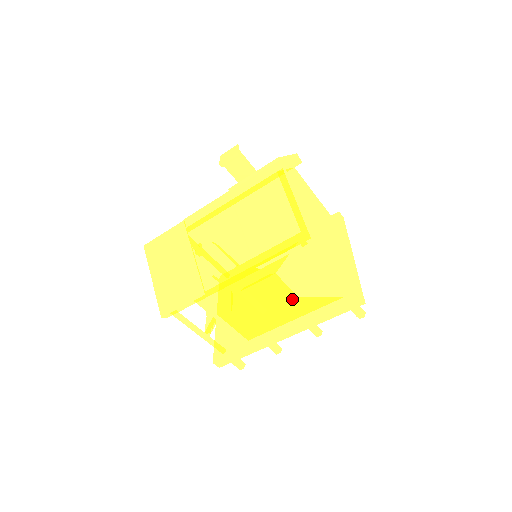
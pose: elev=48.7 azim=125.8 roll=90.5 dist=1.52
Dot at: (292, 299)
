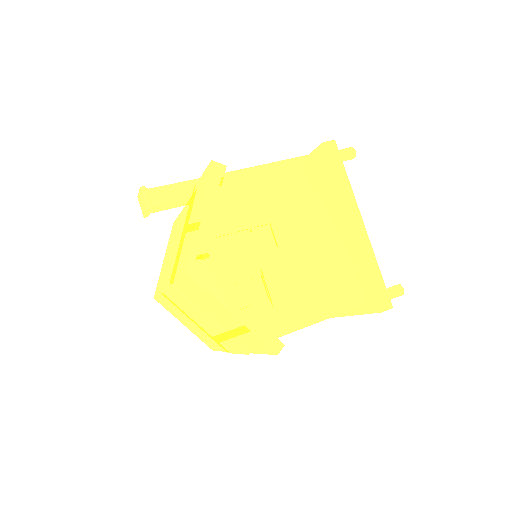
Dot at: occluded
